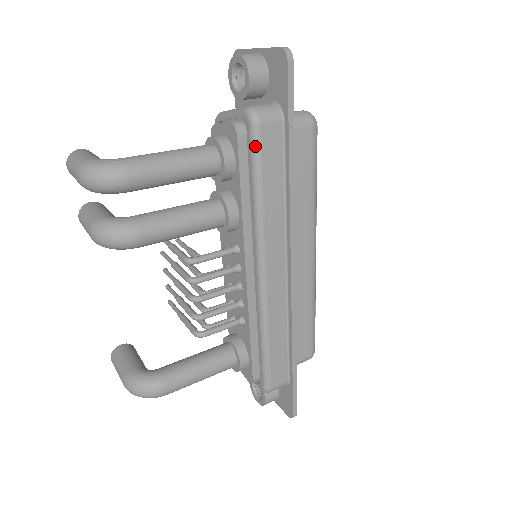
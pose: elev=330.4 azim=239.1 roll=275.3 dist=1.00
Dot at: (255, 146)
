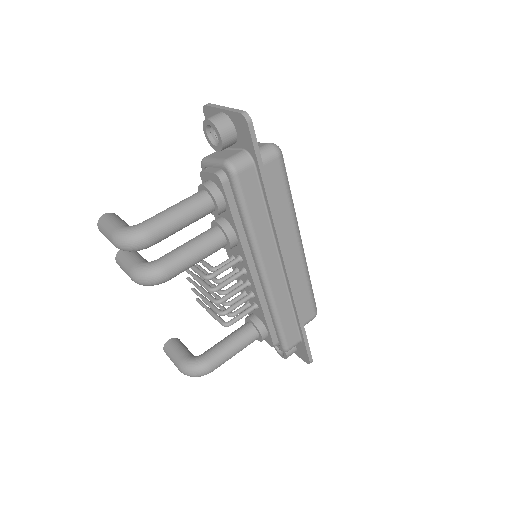
Dot at: (237, 189)
